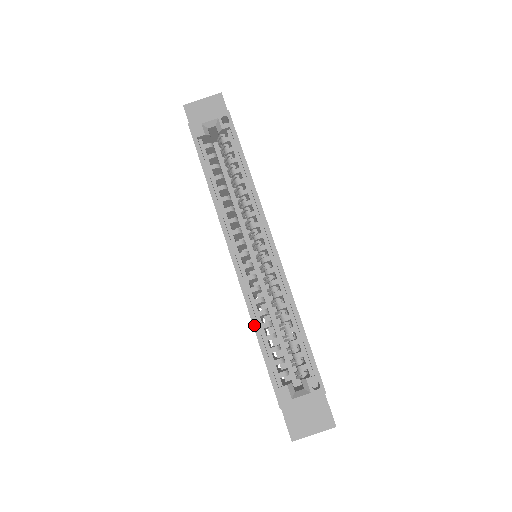
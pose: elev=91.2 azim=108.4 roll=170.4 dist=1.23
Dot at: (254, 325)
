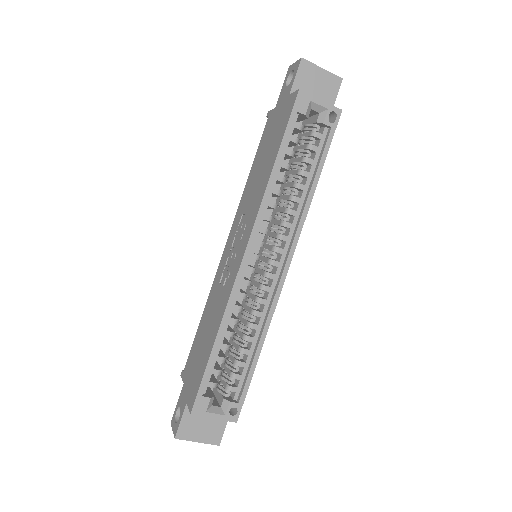
Dot at: (220, 329)
